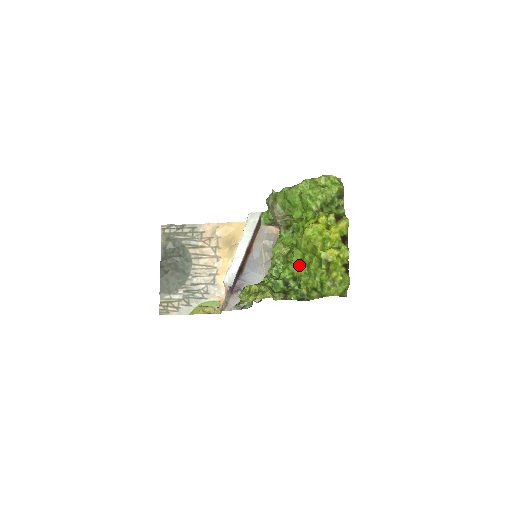
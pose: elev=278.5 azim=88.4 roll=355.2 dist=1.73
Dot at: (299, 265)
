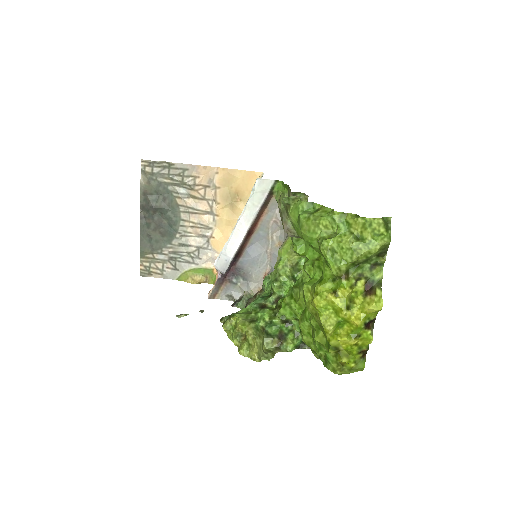
Dot at: (303, 320)
